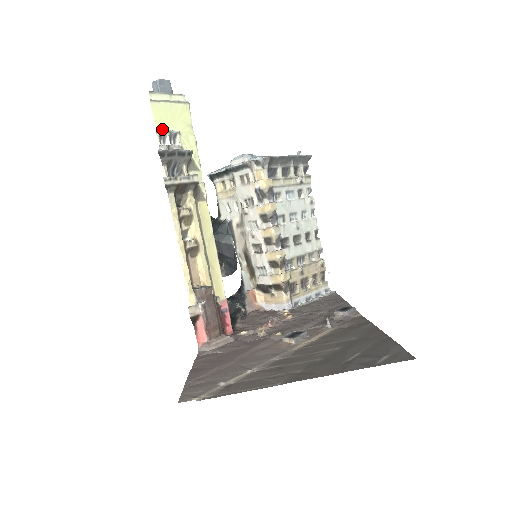
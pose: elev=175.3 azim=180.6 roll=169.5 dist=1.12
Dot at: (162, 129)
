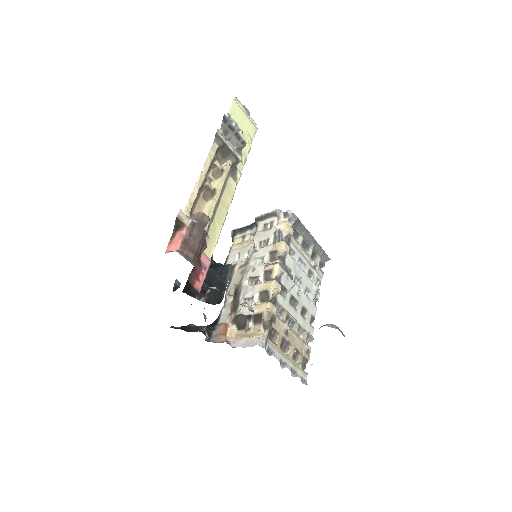
Dot at: (232, 118)
